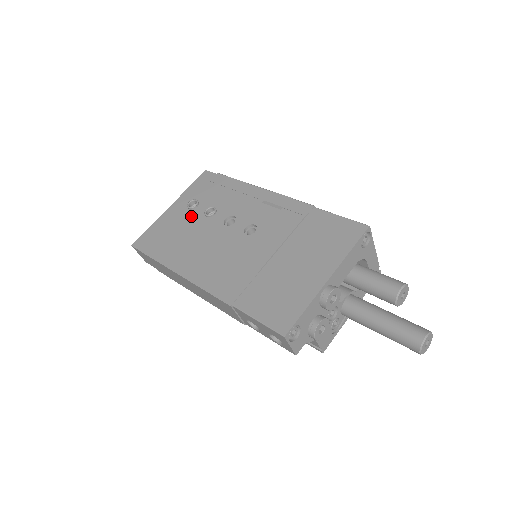
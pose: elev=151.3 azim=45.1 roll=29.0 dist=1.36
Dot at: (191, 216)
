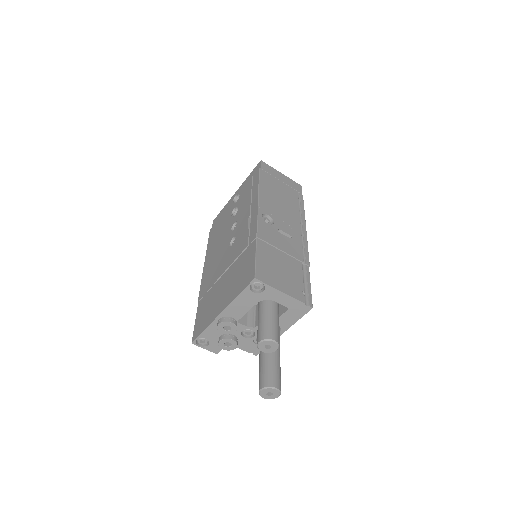
Dot at: (231, 210)
